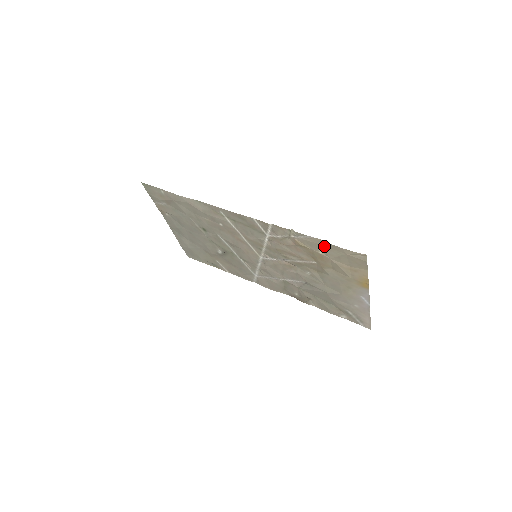
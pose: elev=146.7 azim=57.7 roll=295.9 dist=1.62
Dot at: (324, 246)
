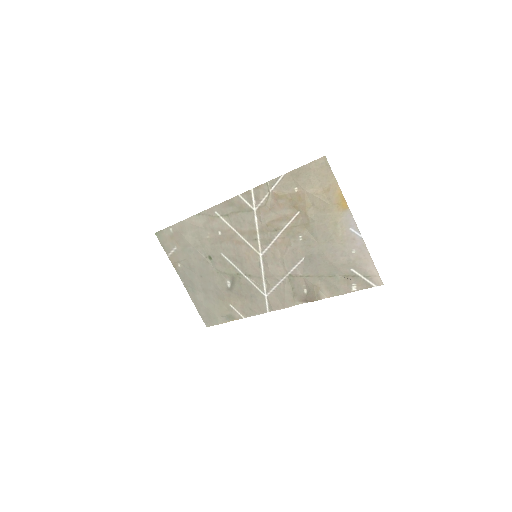
Dot at: (295, 177)
